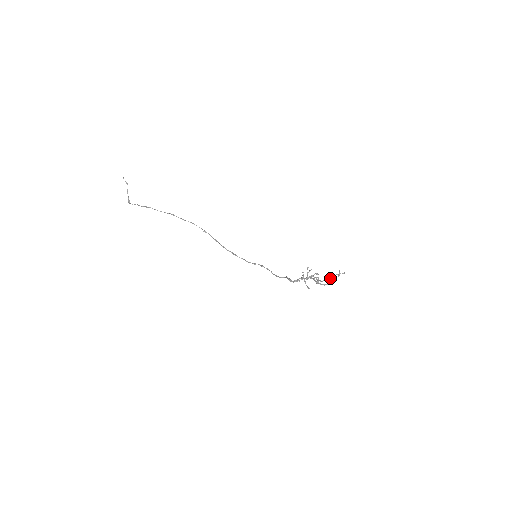
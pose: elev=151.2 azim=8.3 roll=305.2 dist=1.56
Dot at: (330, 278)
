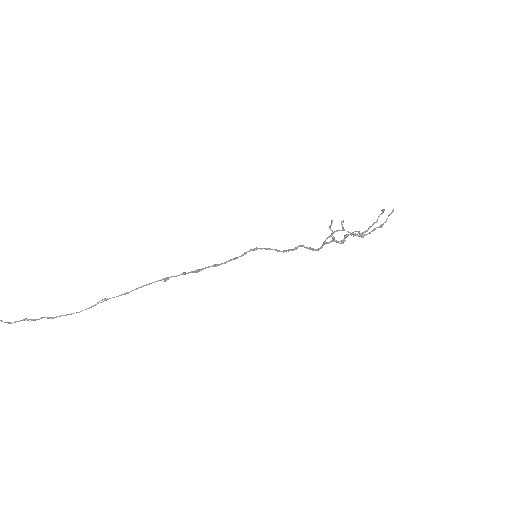
Dot at: occluded
